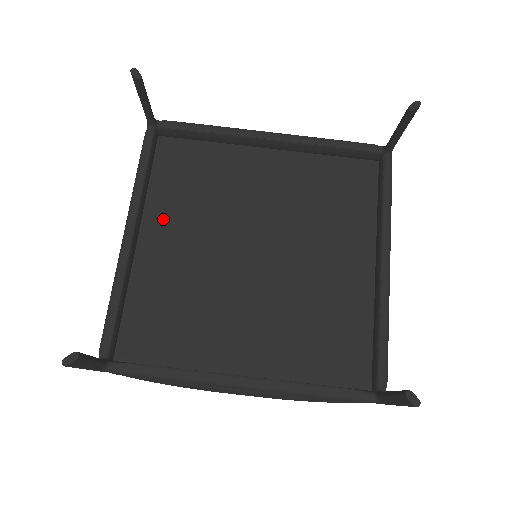
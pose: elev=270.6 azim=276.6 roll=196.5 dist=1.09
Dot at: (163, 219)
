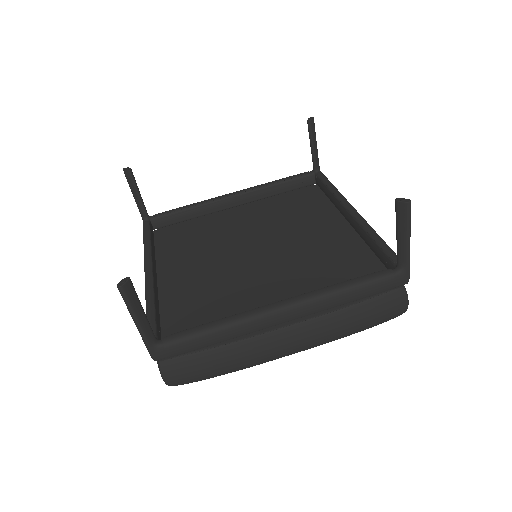
Dot at: (173, 264)
